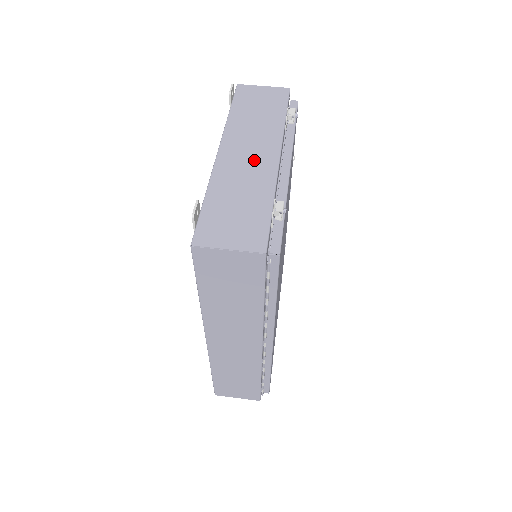
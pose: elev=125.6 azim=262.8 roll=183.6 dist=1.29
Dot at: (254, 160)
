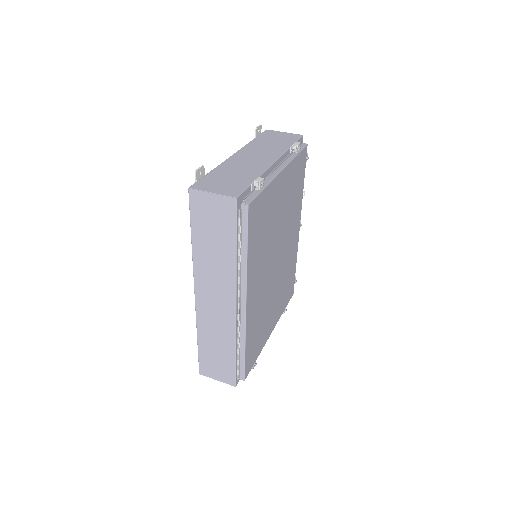
Dot at: (256, 161)
